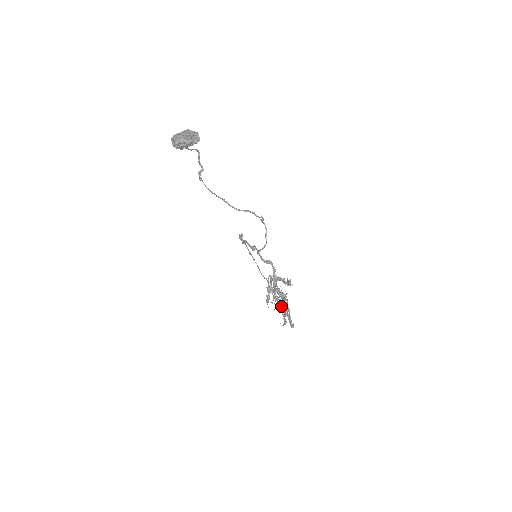
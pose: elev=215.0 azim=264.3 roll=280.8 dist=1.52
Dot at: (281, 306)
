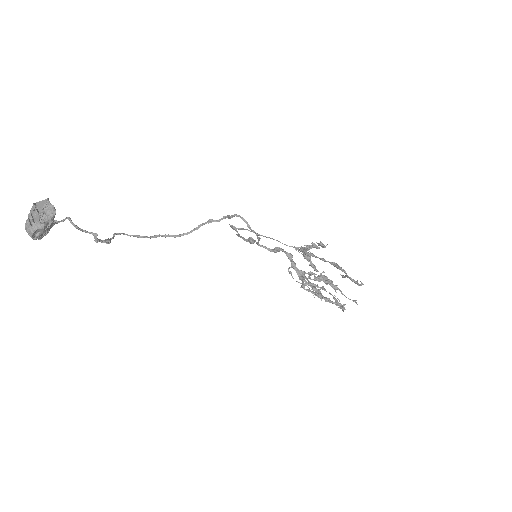
Dot at: occluded
